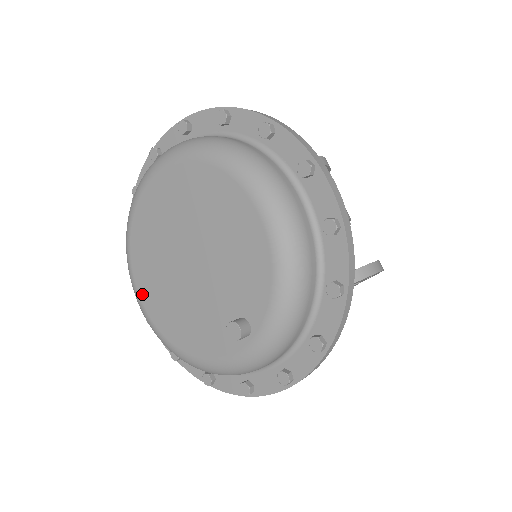
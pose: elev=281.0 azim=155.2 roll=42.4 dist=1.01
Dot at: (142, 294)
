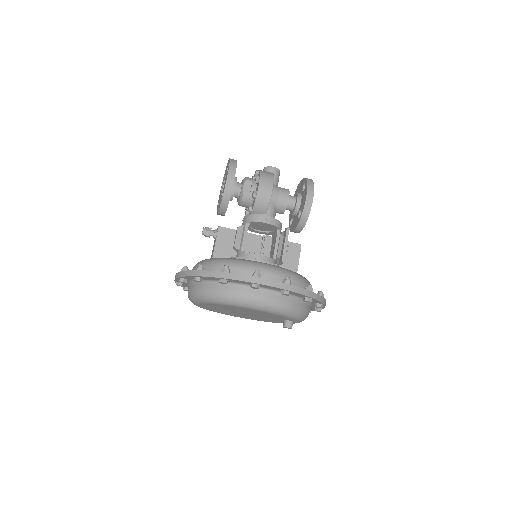
Dot at: occluded
